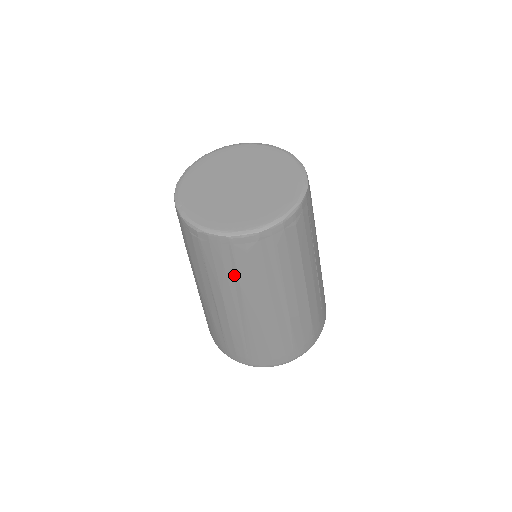
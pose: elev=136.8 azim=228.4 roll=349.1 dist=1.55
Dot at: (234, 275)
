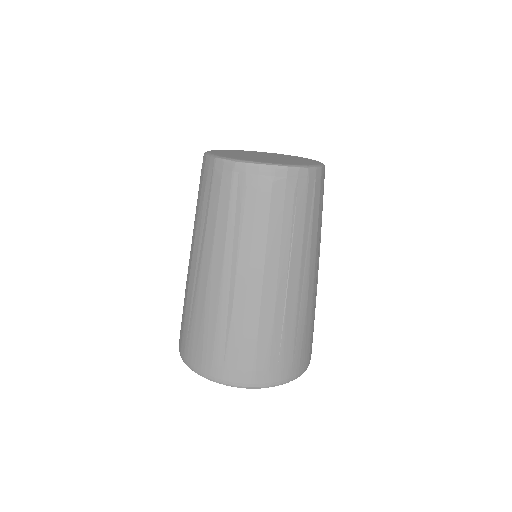
Dot at: (207, 209)
